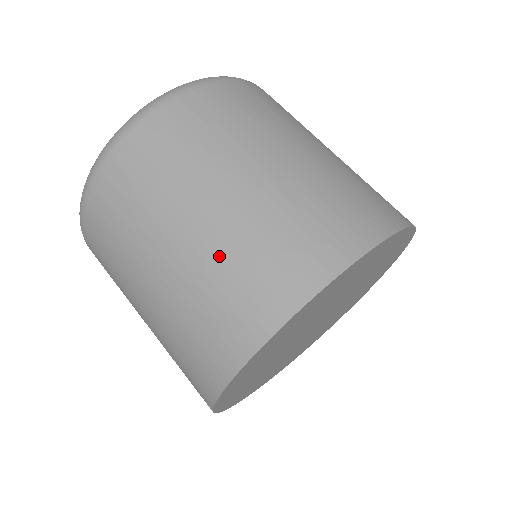
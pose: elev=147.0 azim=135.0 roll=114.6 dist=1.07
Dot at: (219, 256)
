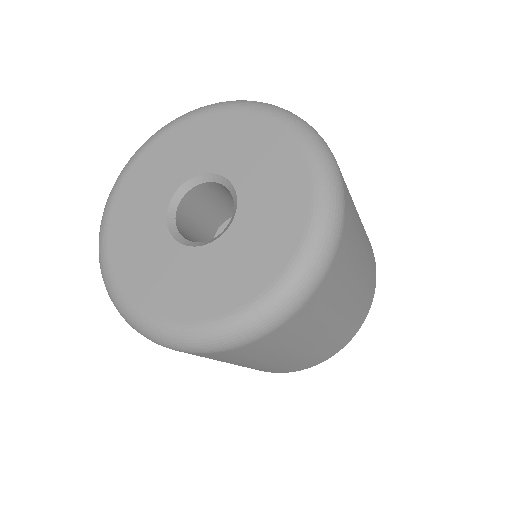
Dot at: (280, 366)
